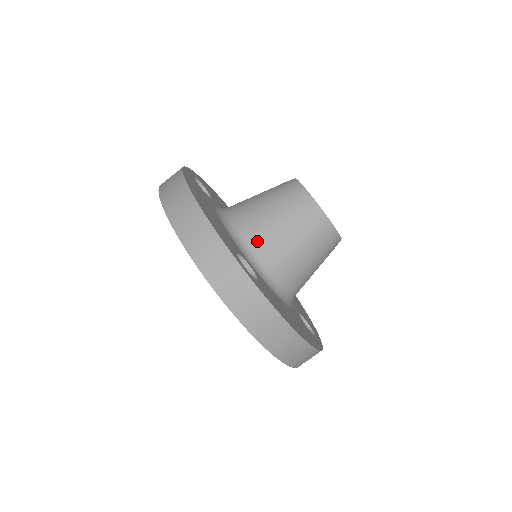
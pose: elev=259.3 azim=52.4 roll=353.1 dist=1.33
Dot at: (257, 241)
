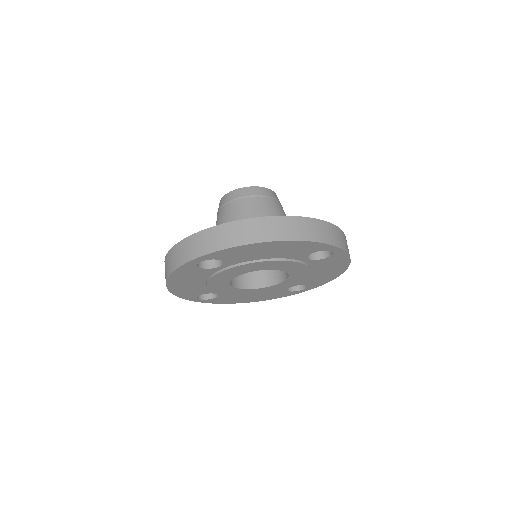
Dot at: occluded
